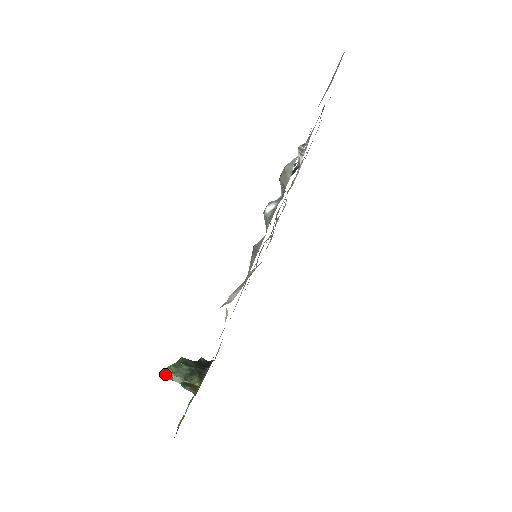
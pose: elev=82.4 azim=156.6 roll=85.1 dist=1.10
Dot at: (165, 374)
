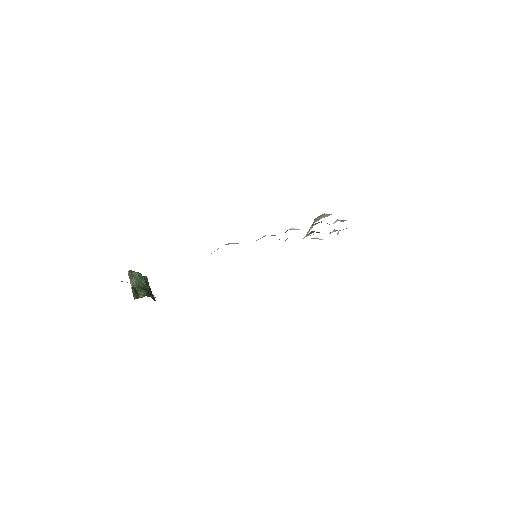
Dot at: (130, 271)
